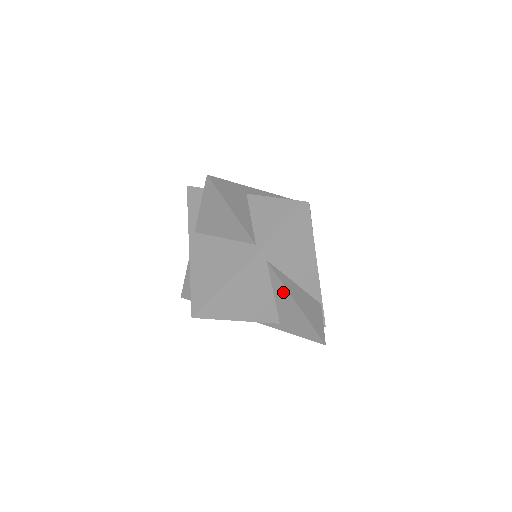
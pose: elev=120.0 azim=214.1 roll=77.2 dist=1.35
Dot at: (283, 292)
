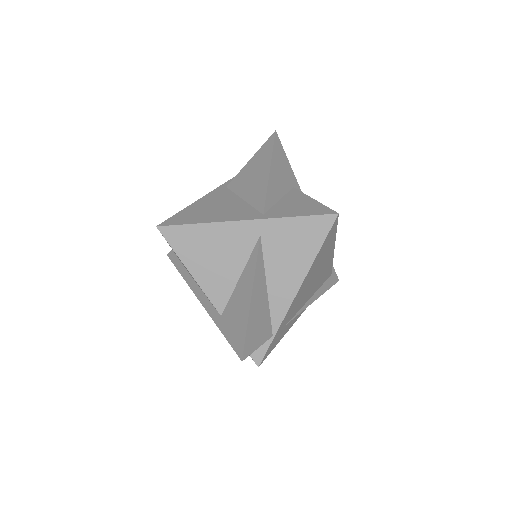
Dot at: (249, 277)
